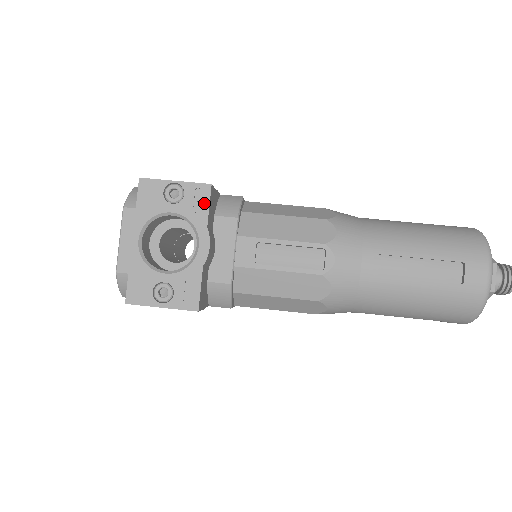
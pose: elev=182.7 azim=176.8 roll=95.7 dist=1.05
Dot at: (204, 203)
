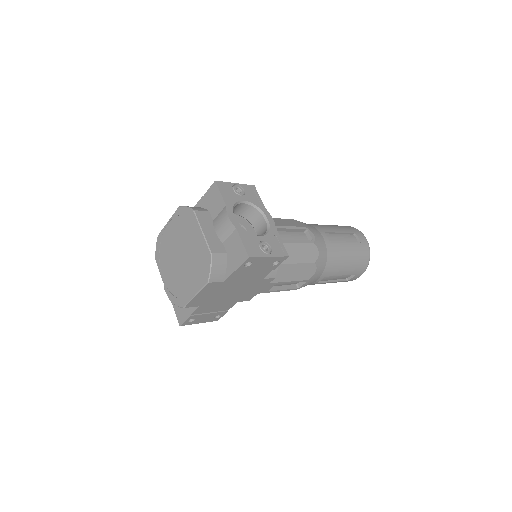
Dot at: (257, 195)
